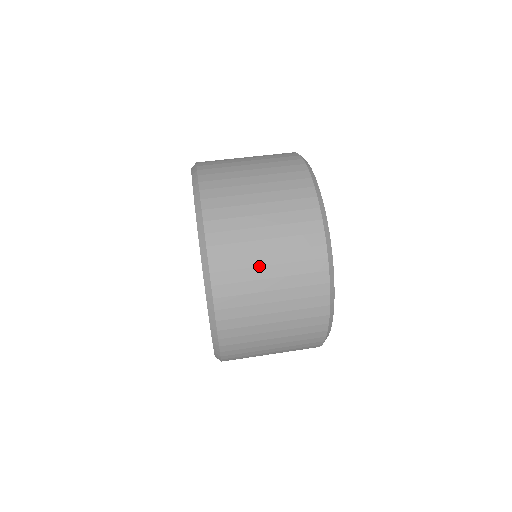
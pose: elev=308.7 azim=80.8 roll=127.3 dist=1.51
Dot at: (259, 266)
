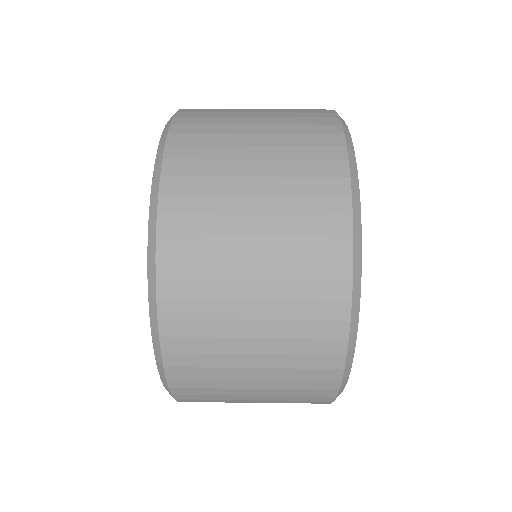
Dot at: (238, 379)
